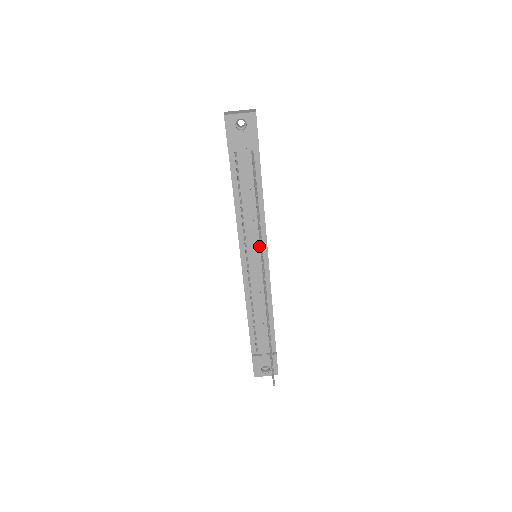
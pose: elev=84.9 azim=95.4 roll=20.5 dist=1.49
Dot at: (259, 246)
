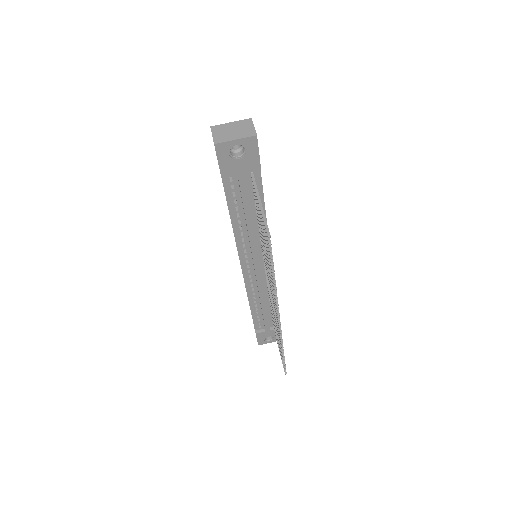
Dot at: (261, 255)
